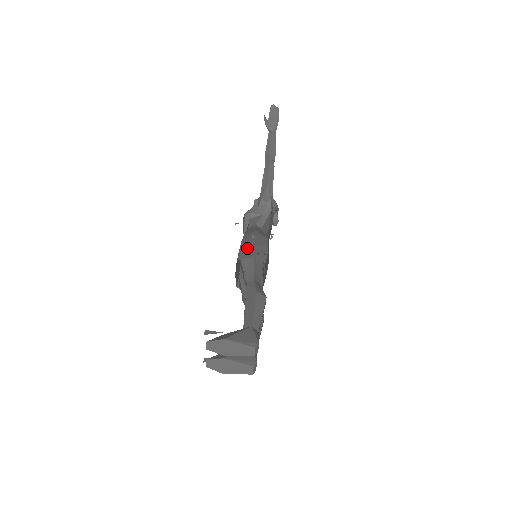
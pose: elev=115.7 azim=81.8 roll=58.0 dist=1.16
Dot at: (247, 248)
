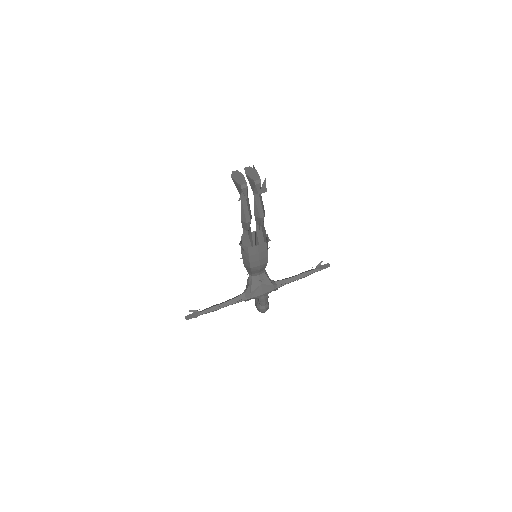
Dot at: occluded
